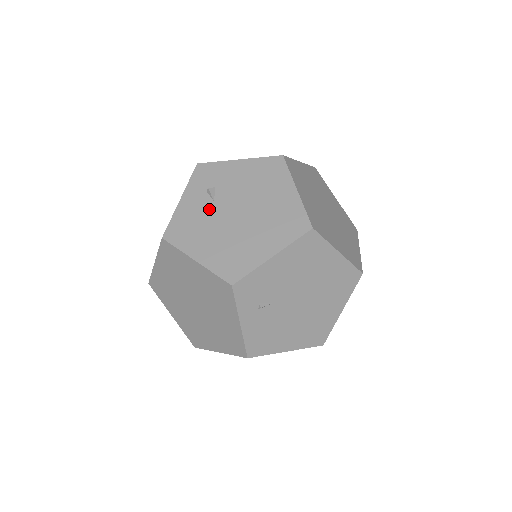
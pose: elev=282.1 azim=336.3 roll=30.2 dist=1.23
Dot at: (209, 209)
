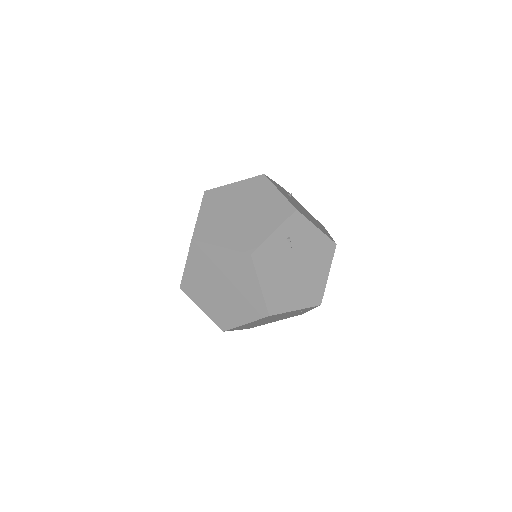
Dot at: (289, 196)
